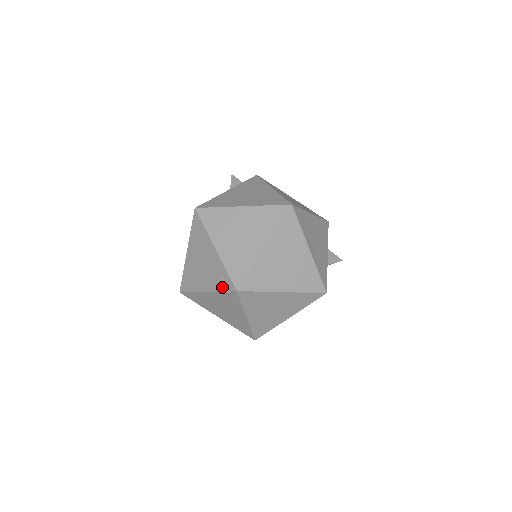
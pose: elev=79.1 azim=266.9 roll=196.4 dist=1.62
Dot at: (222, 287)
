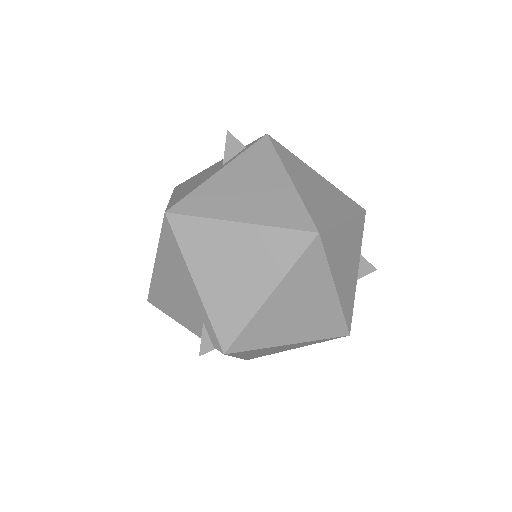
Dot at: (203, 342)
